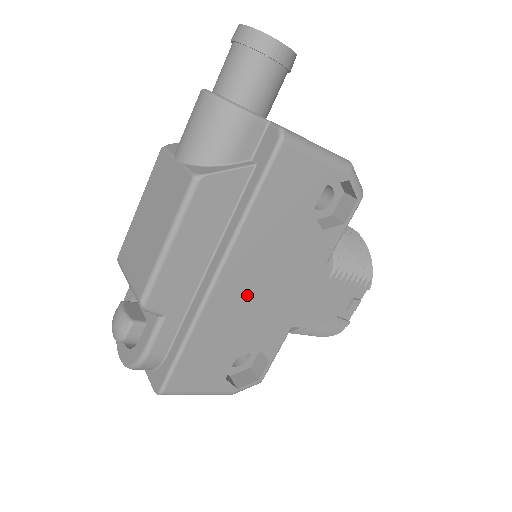
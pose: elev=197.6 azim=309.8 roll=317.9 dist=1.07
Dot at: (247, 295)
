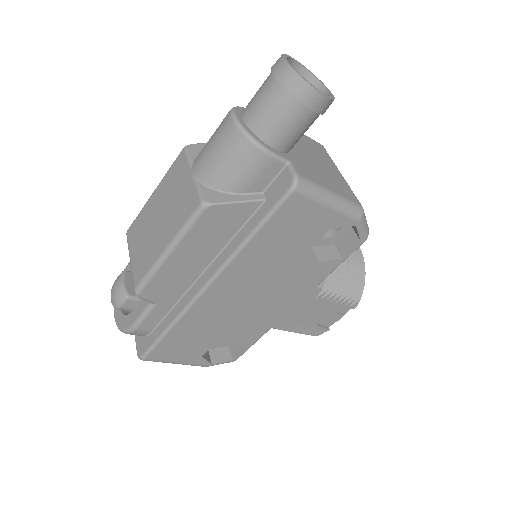
Dot at: (233, 302)
